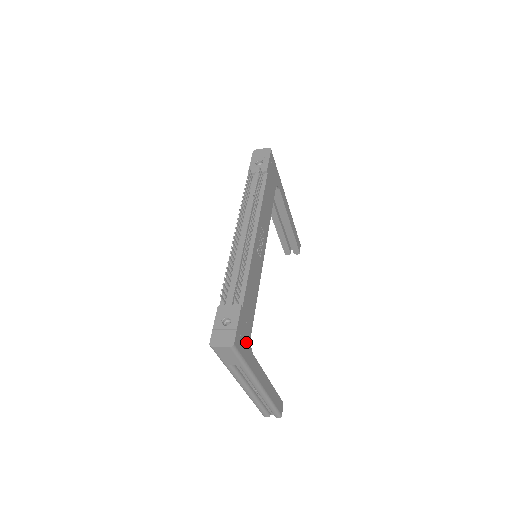
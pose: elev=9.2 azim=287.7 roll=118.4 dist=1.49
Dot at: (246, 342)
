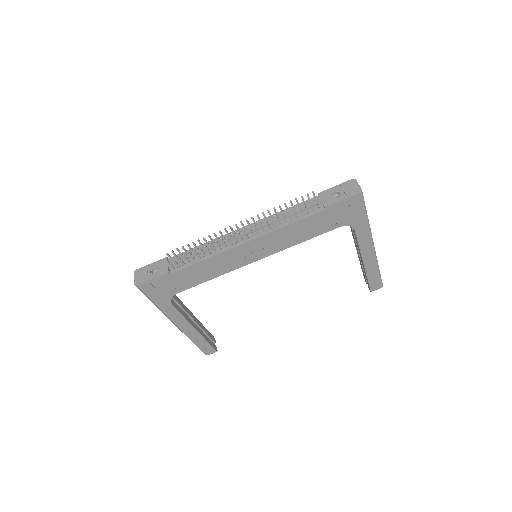
Dot at: (163, 293)
